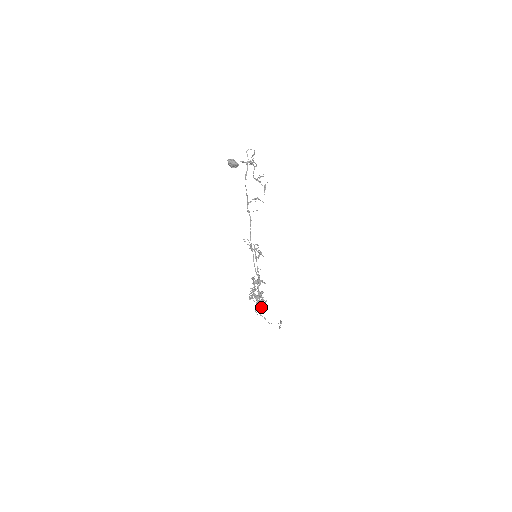
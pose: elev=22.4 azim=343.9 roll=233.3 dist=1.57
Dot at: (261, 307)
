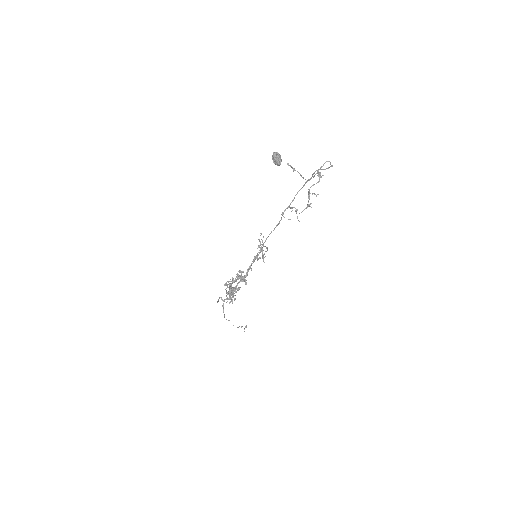
Dot at: occluded
